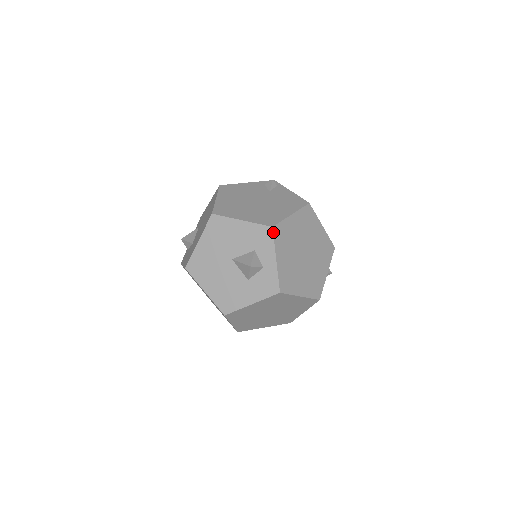
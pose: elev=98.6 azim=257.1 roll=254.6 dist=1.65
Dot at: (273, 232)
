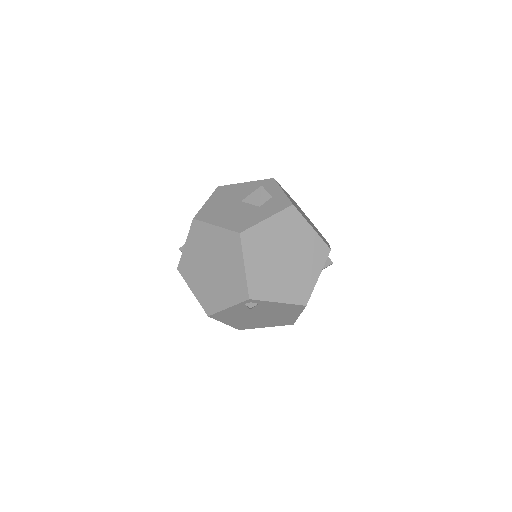
Dot at: (275, 180)
